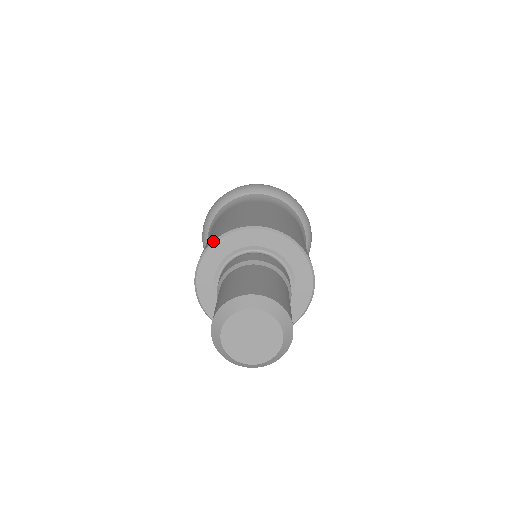
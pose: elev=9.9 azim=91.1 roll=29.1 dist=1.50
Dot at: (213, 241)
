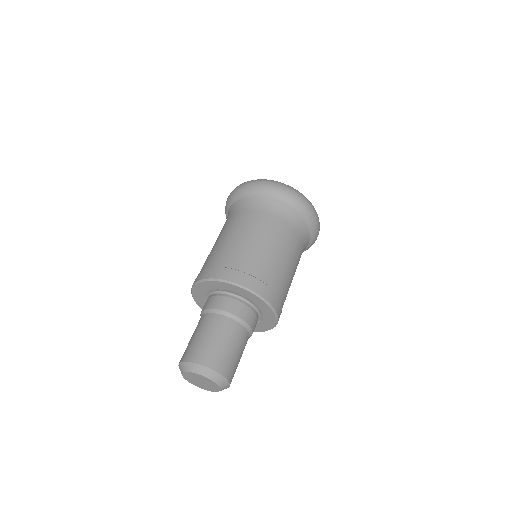
Dot at: (201, 280)
